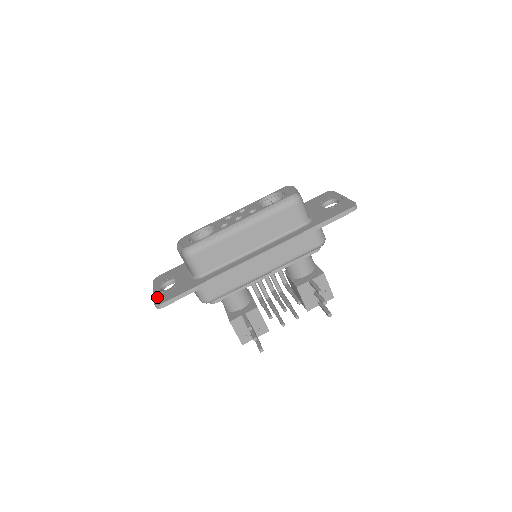
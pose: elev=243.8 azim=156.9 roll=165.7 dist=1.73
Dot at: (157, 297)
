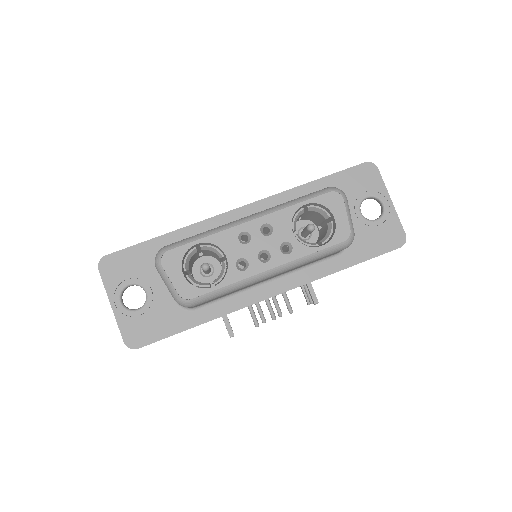
Dot at: (124, 327)
